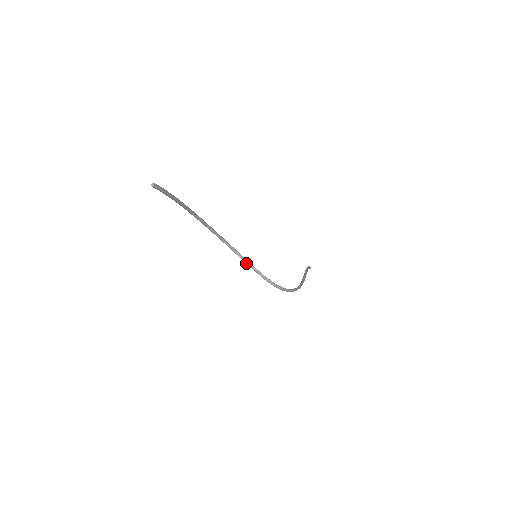
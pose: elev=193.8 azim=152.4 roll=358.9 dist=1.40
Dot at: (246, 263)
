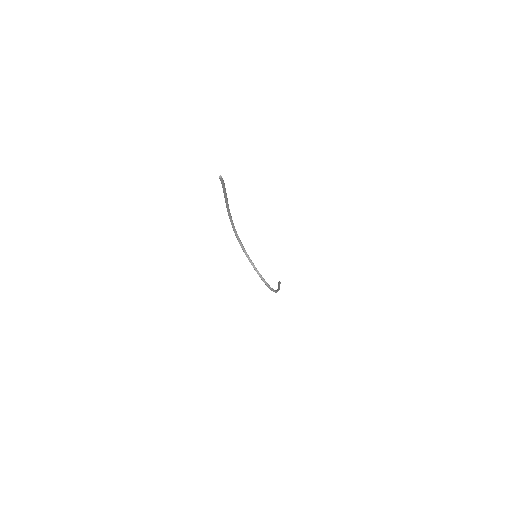
Dot at: (248, 259)
